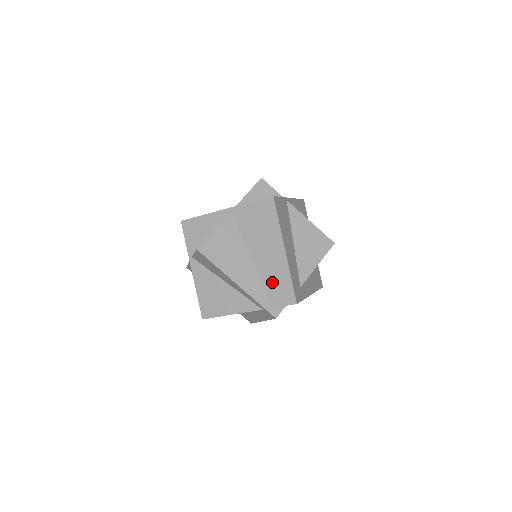
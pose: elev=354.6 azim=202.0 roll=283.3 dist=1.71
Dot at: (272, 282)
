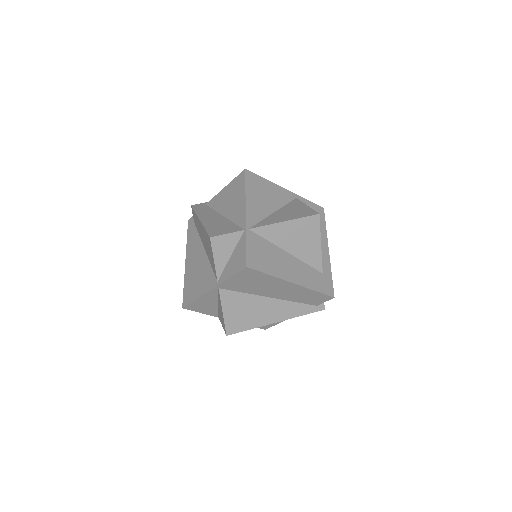
Dot at: (301, 299)
